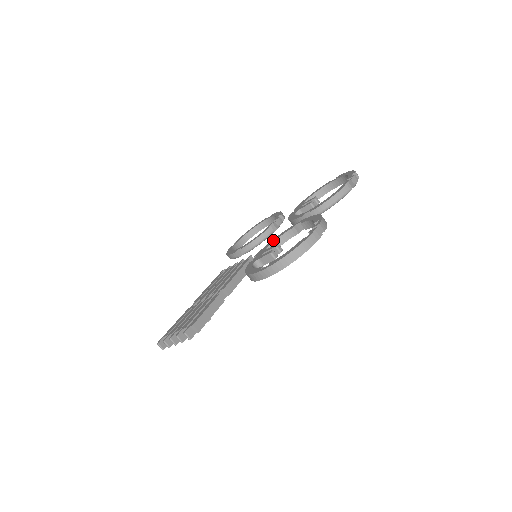
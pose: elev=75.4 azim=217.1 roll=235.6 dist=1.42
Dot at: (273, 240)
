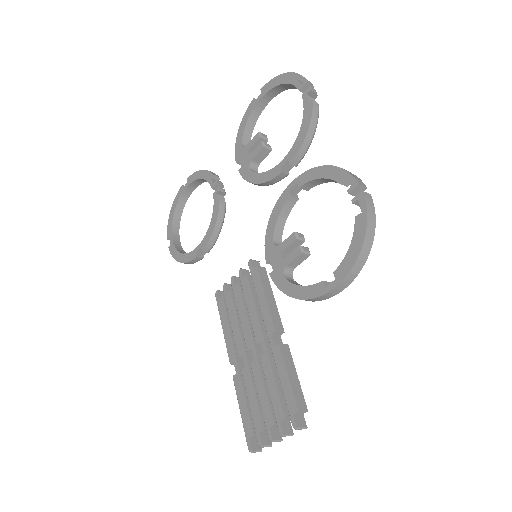
Dot at: (271, 227)
